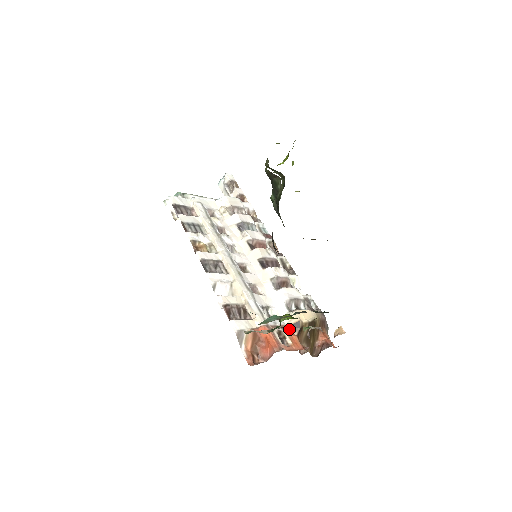
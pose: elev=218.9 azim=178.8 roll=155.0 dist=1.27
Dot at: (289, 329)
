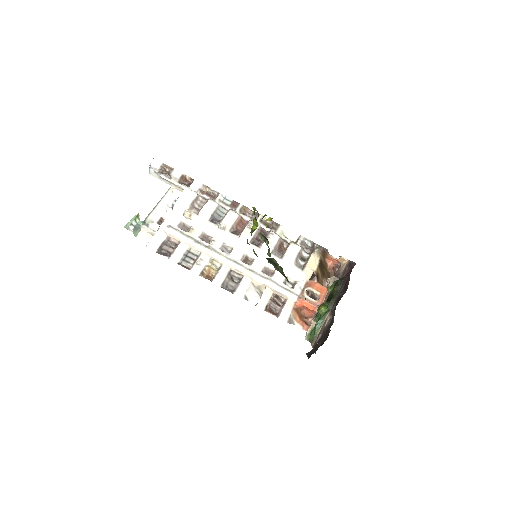
Dot at: (310, 282)
